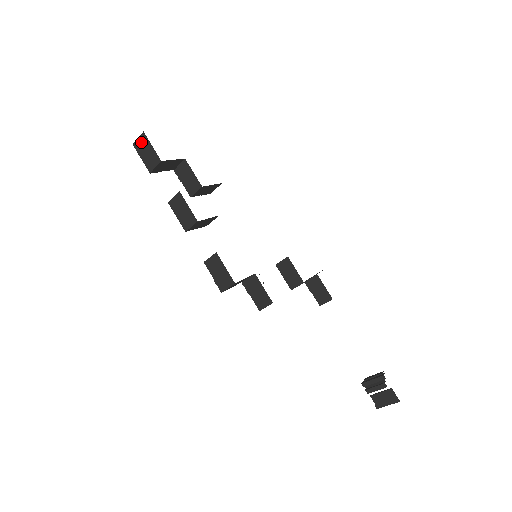
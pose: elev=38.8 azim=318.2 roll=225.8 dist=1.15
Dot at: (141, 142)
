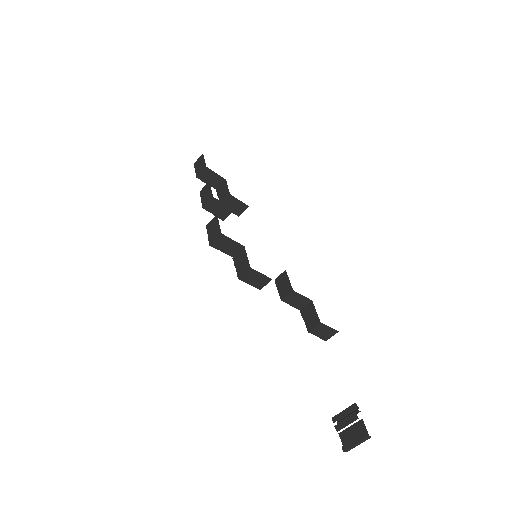
Dot at: (199, 160)
